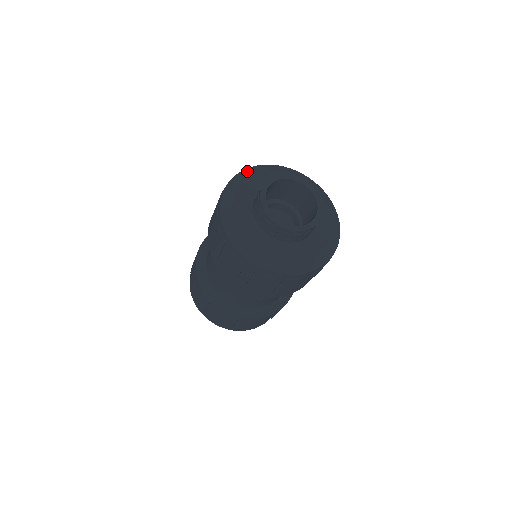
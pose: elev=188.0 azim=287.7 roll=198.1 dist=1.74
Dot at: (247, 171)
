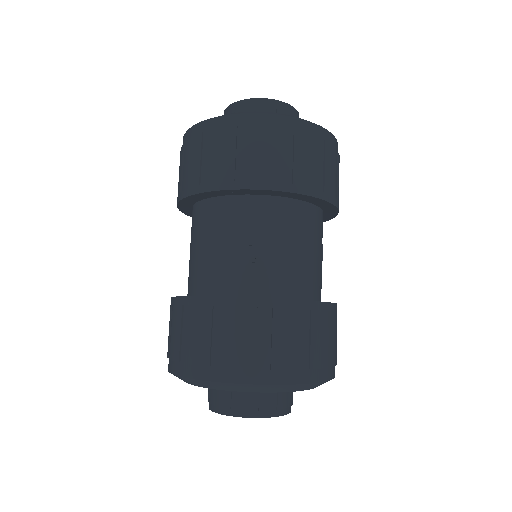
Dot at: (199, 383)
